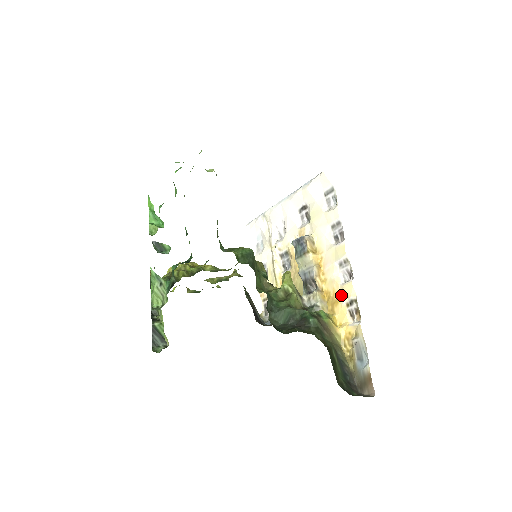
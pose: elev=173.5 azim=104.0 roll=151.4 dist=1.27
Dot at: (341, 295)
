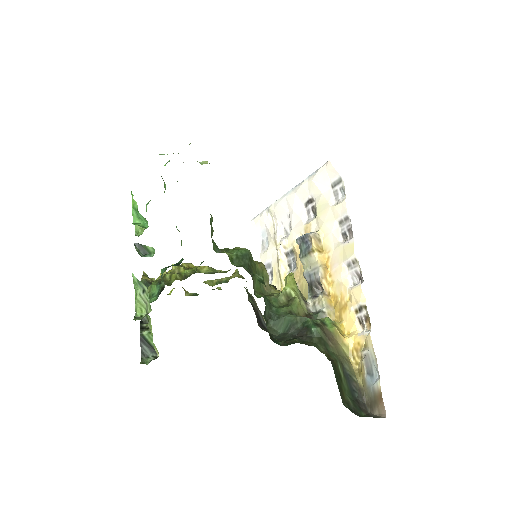
Dot at: (349, 300)
